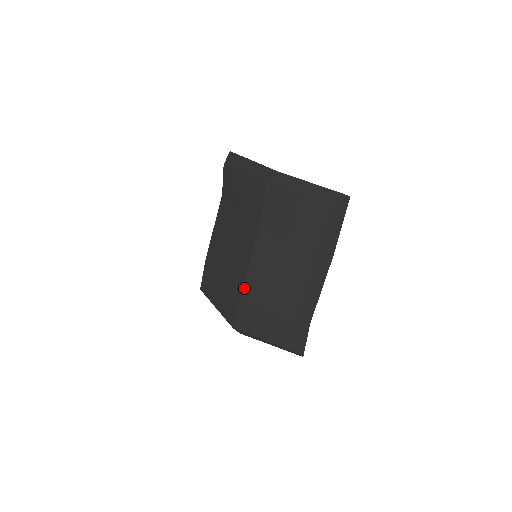
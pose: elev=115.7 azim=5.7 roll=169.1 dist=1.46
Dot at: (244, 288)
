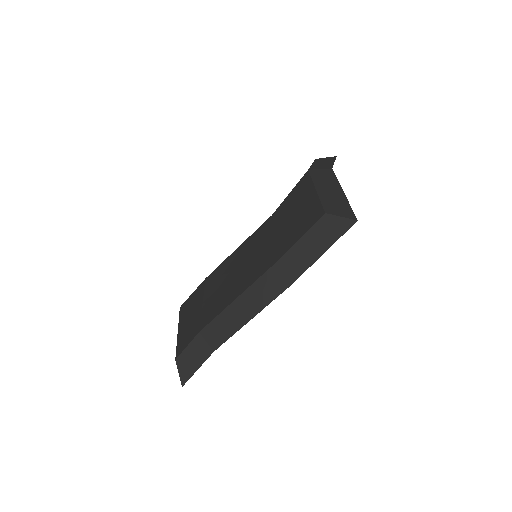
Dot at: (214, 271)
